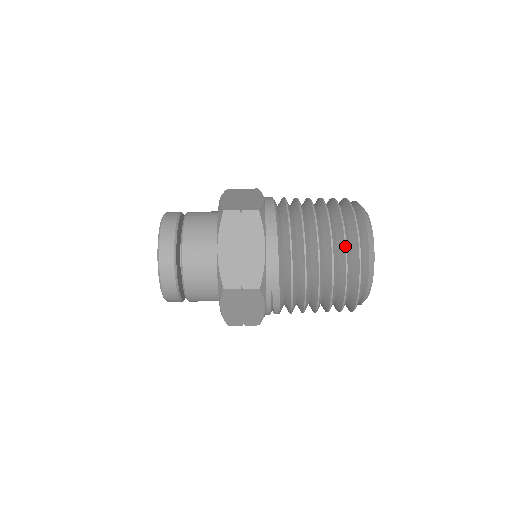
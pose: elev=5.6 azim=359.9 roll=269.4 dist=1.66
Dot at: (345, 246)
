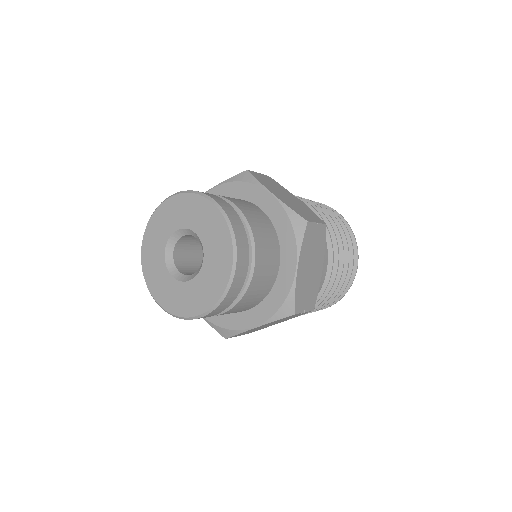
Dot at: (353, 263)
